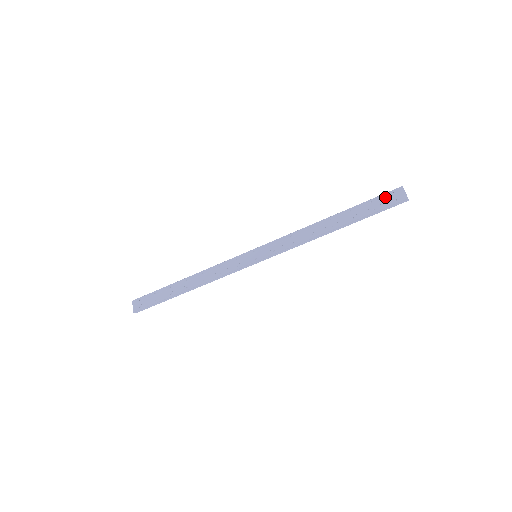
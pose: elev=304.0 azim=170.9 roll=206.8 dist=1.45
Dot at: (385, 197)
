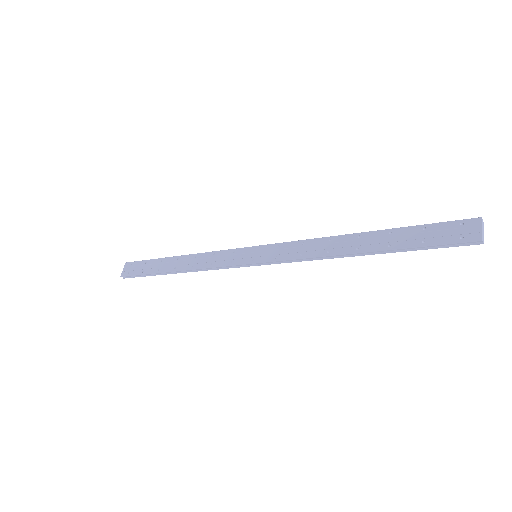
Dot at: (448, 227)
